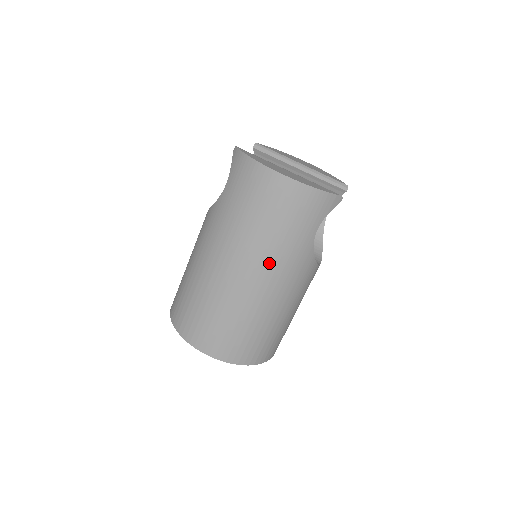
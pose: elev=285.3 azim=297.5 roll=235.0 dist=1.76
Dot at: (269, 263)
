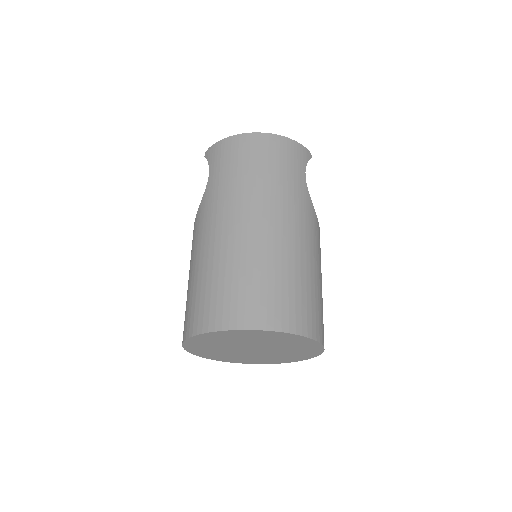
Dot at: (279, 204)
